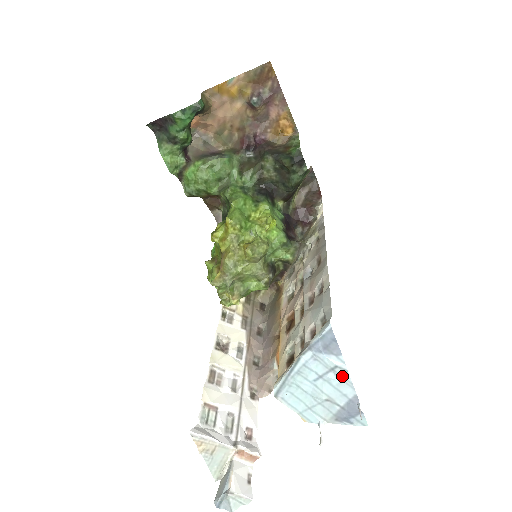
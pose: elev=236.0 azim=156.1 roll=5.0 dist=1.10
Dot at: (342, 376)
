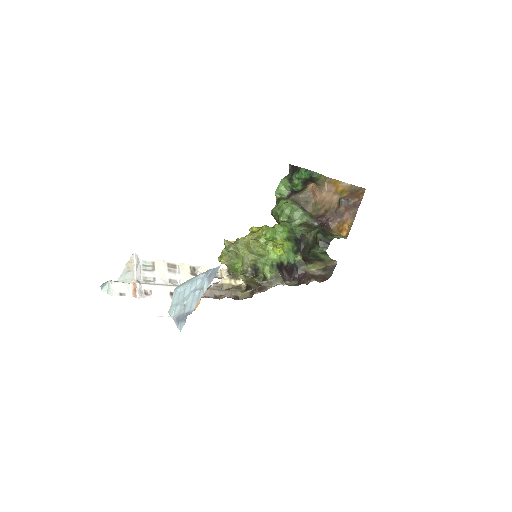
Dot at: (200, 295)
